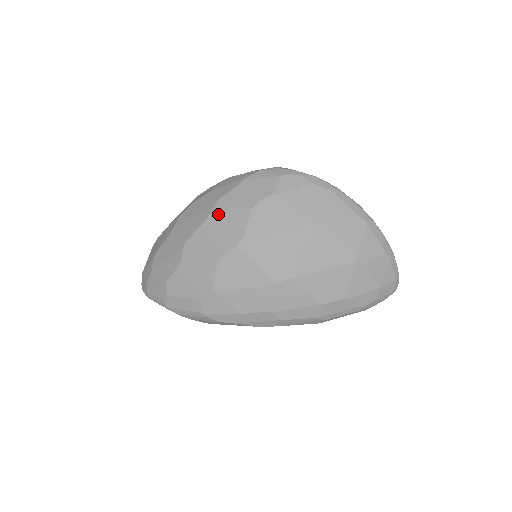
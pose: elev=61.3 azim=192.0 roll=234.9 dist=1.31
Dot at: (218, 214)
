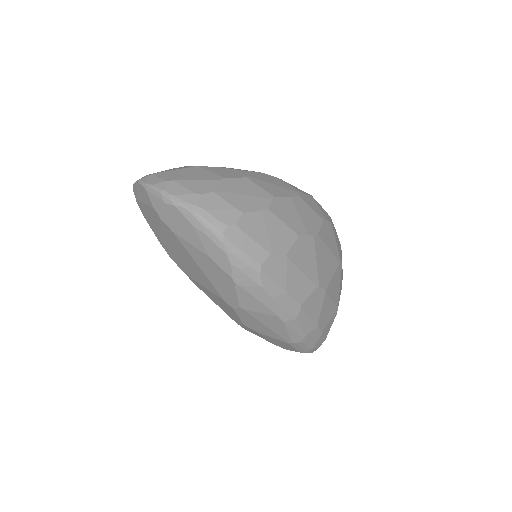
Dot at: (302, 201)
